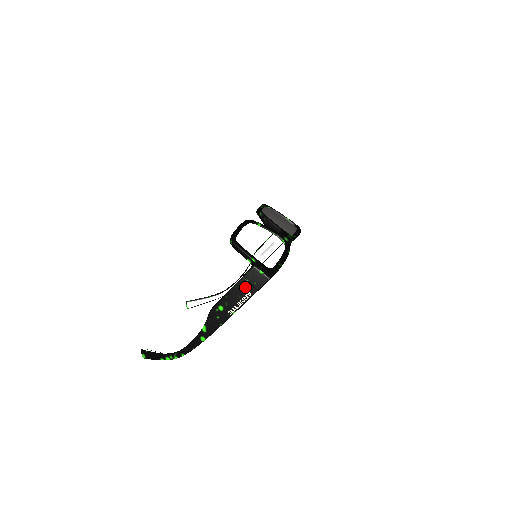
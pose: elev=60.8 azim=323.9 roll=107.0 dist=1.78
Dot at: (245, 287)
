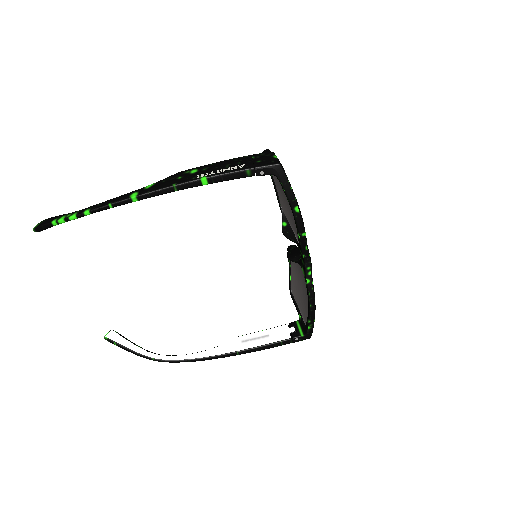
Dot at: (244, 161)
